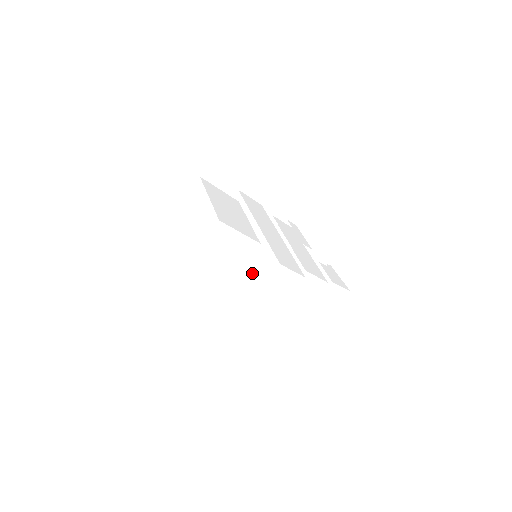
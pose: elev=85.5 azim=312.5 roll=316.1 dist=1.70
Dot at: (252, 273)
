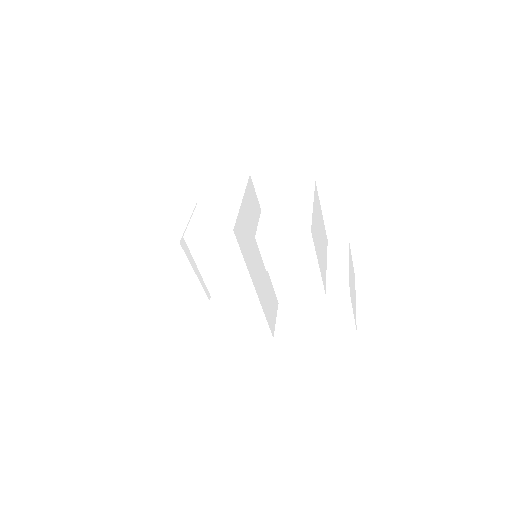
Dot at: occluded
